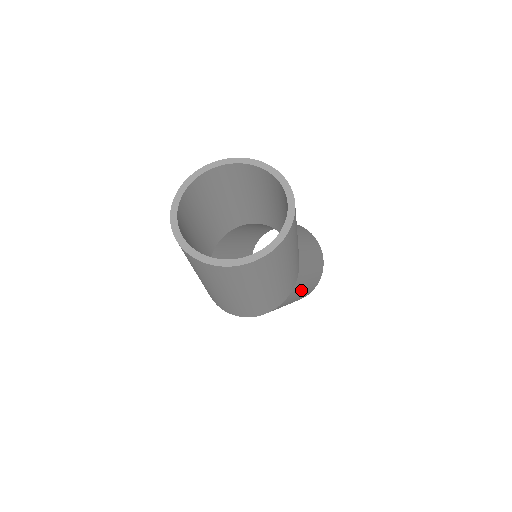
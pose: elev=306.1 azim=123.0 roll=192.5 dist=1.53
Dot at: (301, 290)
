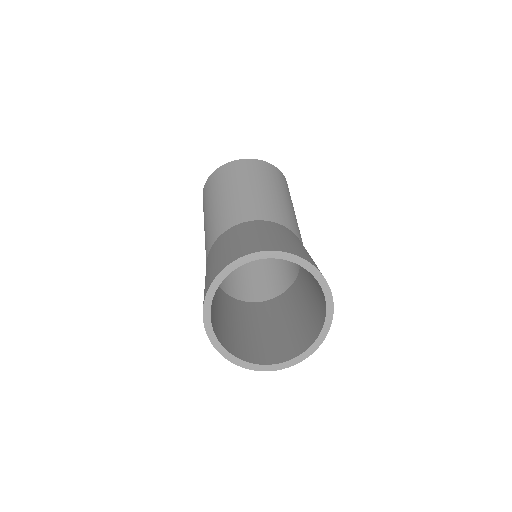
Dot at: occluded
